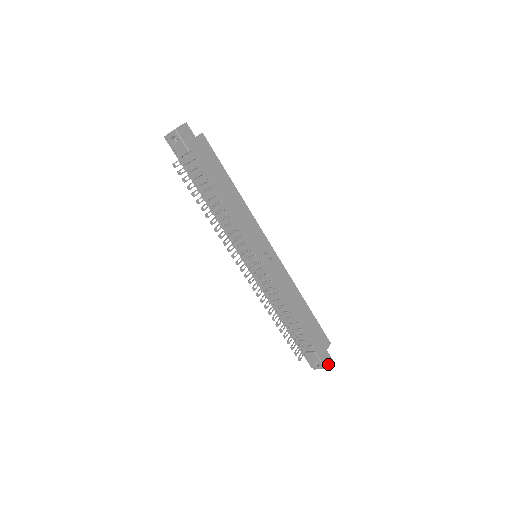
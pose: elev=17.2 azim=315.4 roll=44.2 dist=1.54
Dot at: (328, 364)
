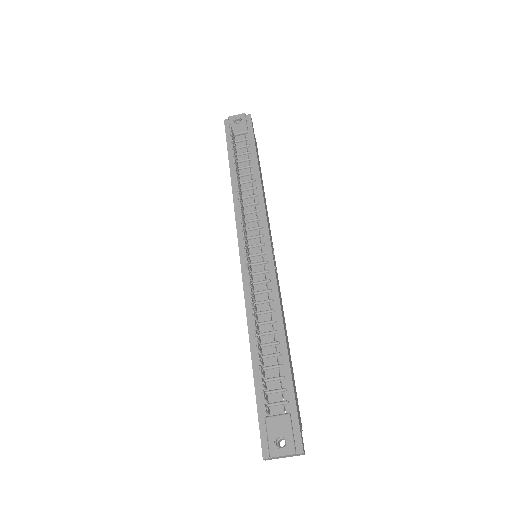
Dot at: (302, 446)
